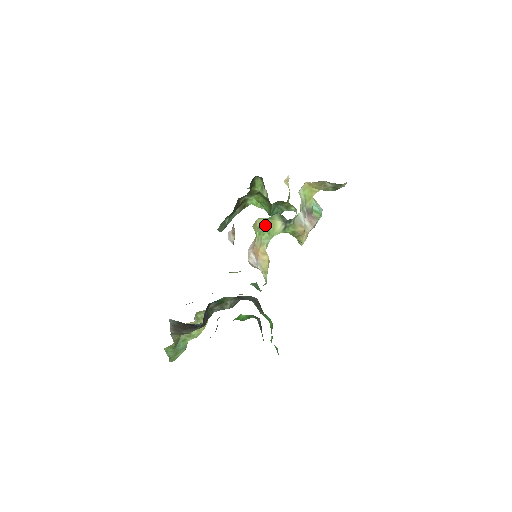
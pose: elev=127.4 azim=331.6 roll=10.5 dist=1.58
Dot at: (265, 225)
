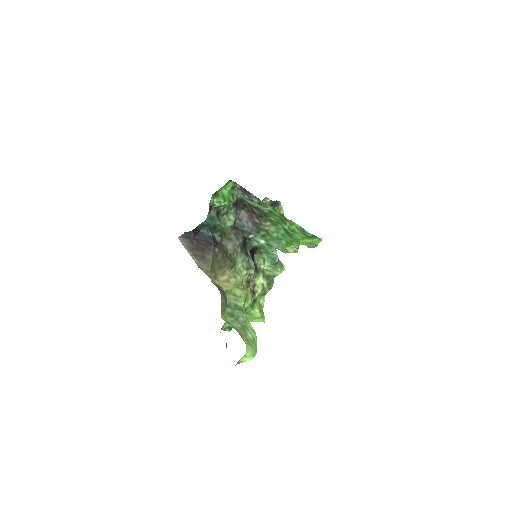
Dot at: occluded
